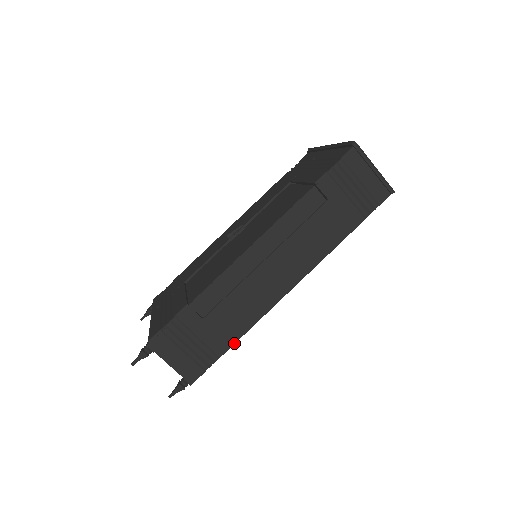
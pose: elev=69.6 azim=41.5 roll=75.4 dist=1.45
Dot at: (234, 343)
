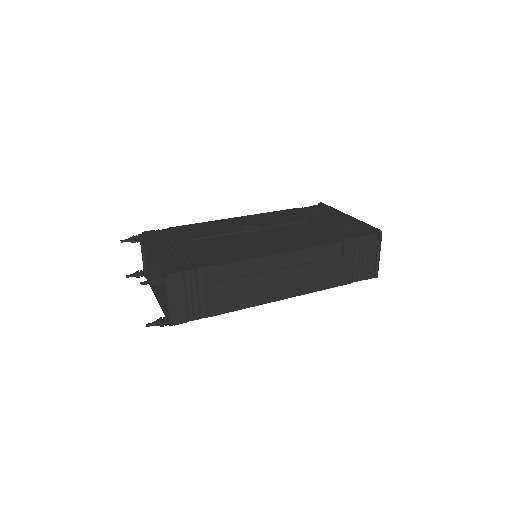
Dot at: (221, 313)
